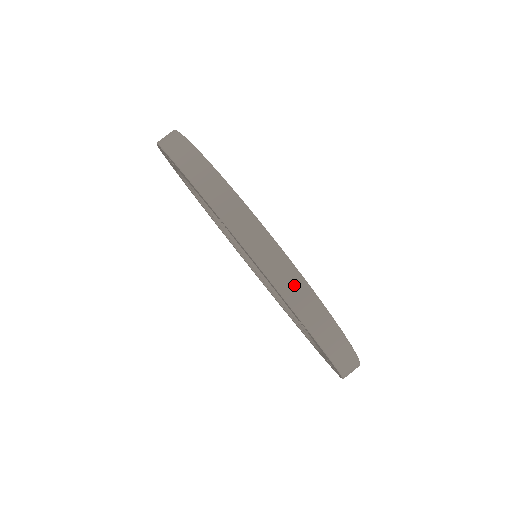
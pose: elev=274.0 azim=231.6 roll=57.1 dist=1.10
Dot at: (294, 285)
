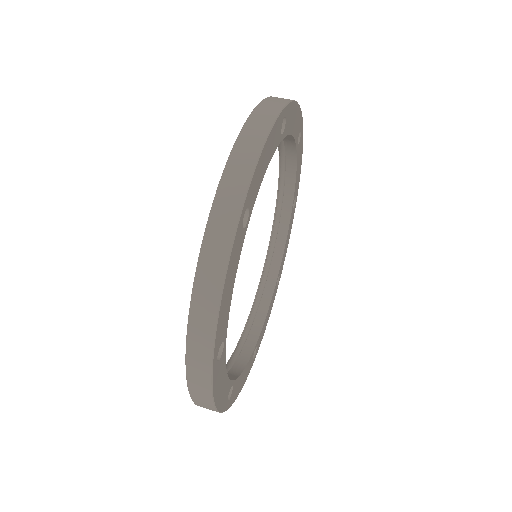
Dot at: (206, 313)
